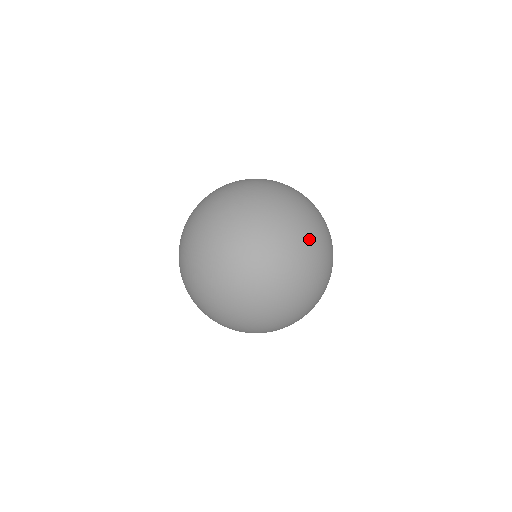
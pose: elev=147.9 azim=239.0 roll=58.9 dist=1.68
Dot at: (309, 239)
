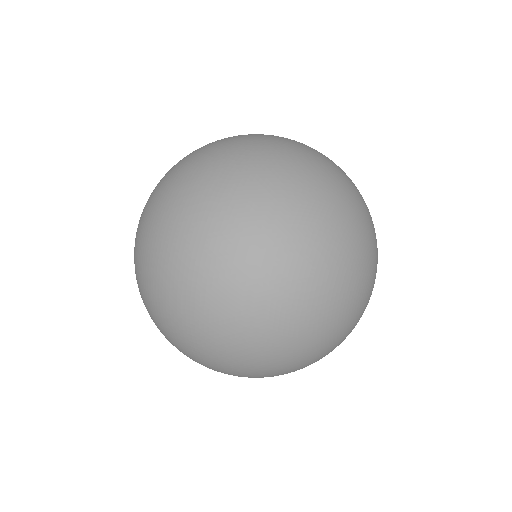
Dot at: (338, 258)
